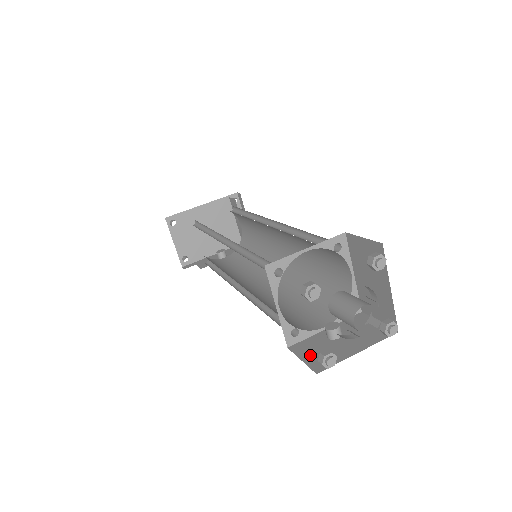
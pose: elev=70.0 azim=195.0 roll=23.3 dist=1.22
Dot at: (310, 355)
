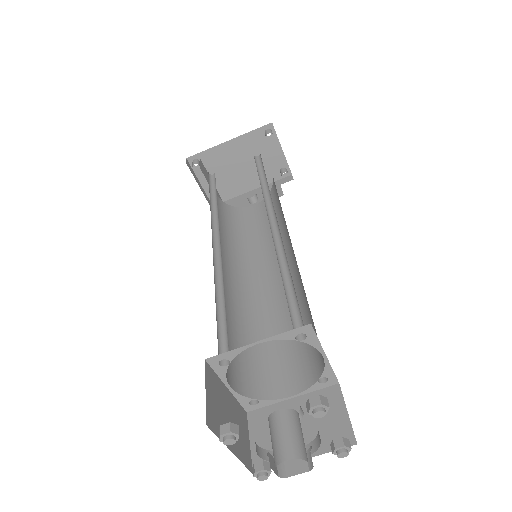
Dot at: (260, 438)
